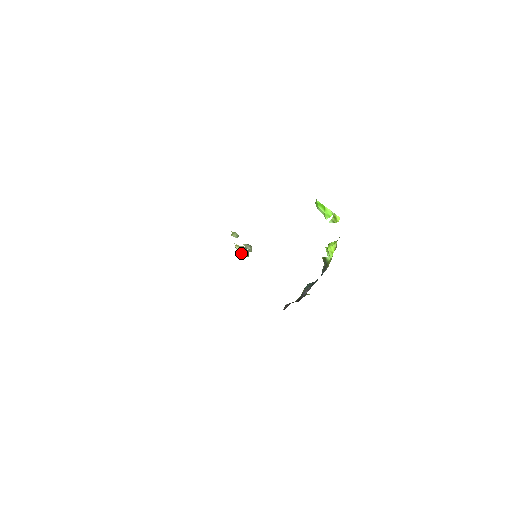
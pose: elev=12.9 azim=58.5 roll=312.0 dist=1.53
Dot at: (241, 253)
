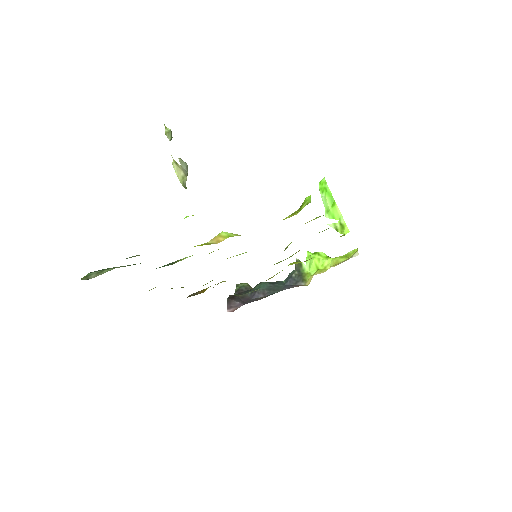
Dot at: (179, 179)
